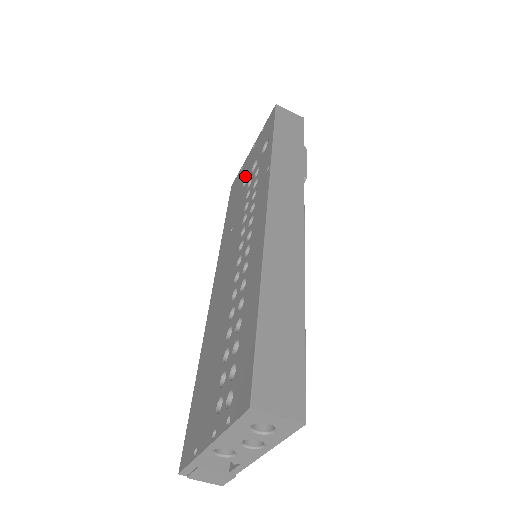
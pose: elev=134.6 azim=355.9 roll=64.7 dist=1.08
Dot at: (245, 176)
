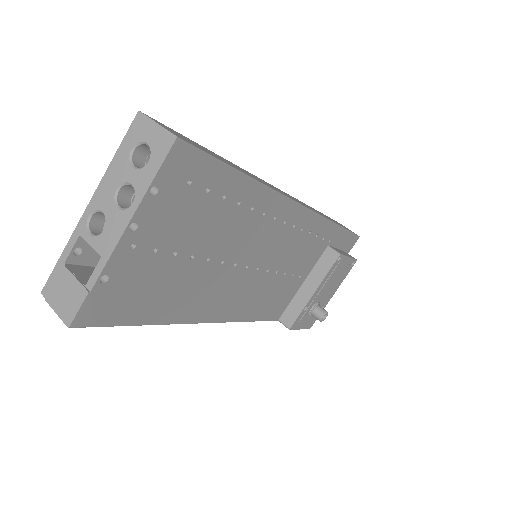
Dot at: occluded
